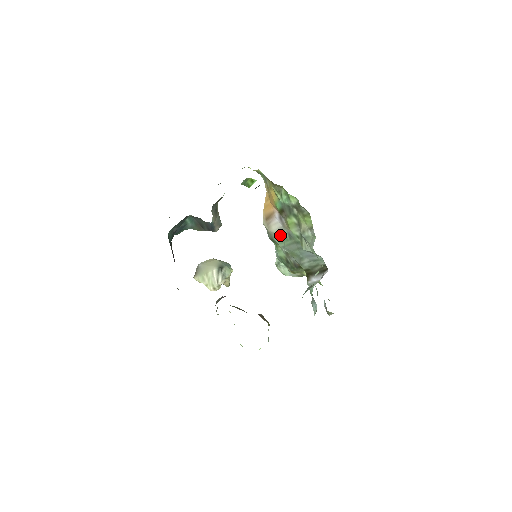
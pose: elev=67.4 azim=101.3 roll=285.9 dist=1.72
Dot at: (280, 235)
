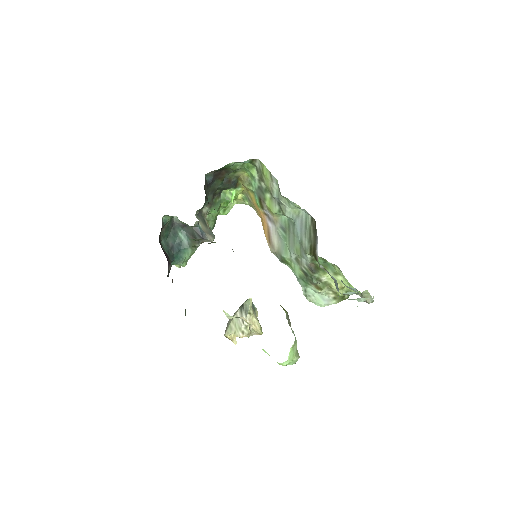
Dot at: (280, 241)
